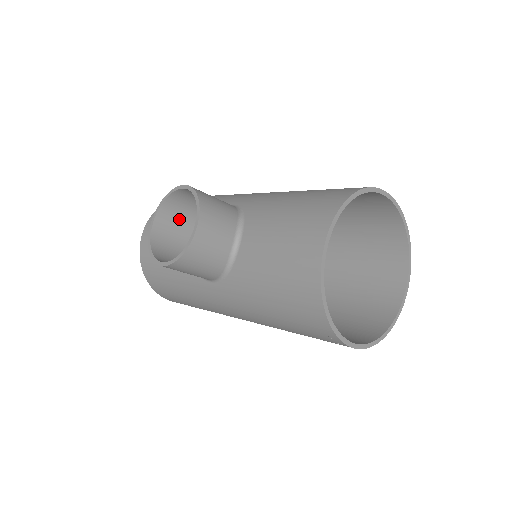
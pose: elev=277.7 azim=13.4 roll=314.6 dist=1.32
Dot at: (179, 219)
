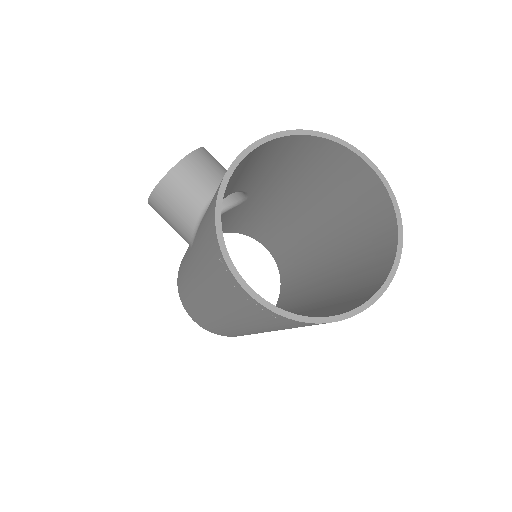
Dot at: occluded
